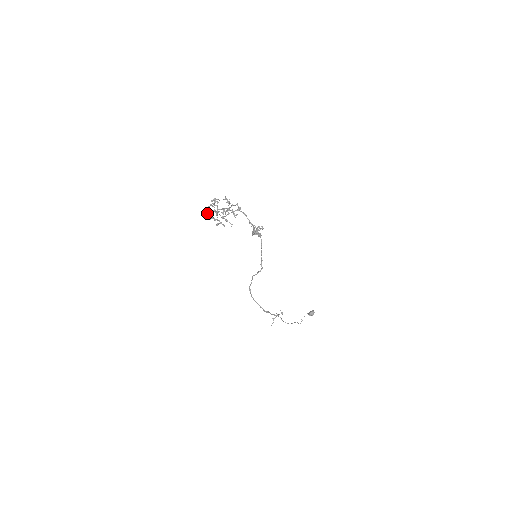
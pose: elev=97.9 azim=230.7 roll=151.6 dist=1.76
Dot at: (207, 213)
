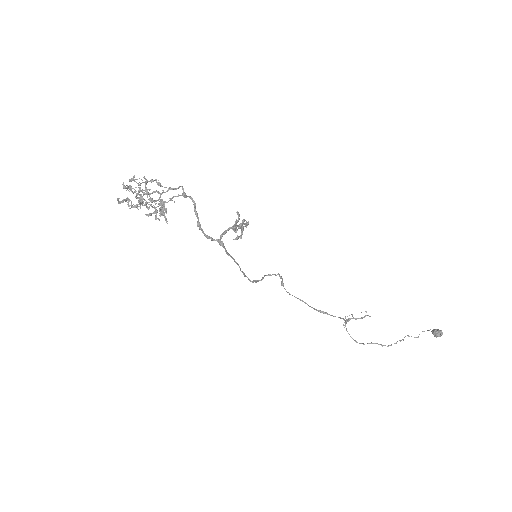
Dot at: (118, 201)
